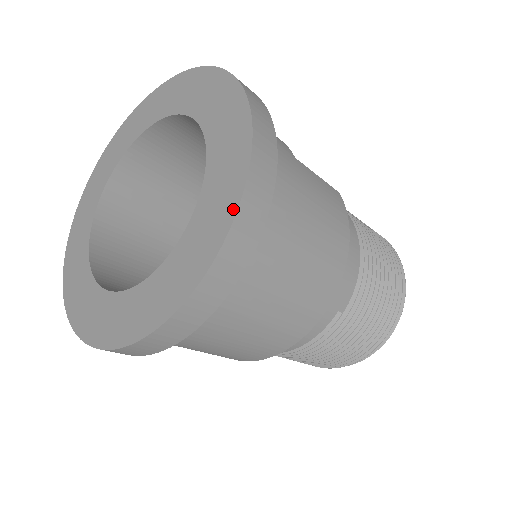
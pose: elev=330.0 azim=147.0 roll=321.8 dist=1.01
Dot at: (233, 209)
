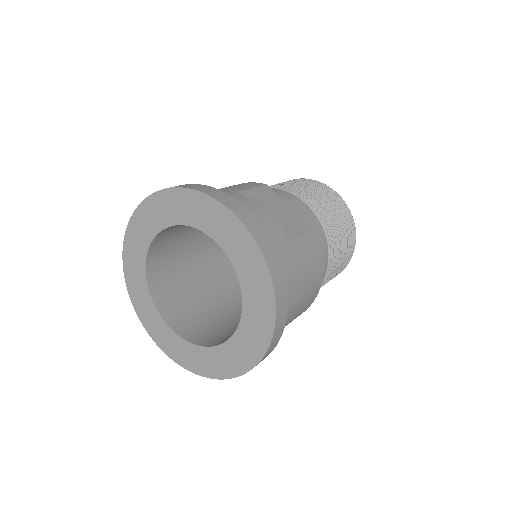
Dot at: (269, 337)
